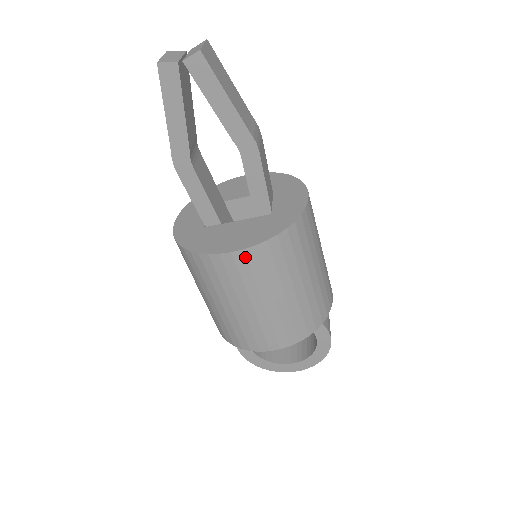
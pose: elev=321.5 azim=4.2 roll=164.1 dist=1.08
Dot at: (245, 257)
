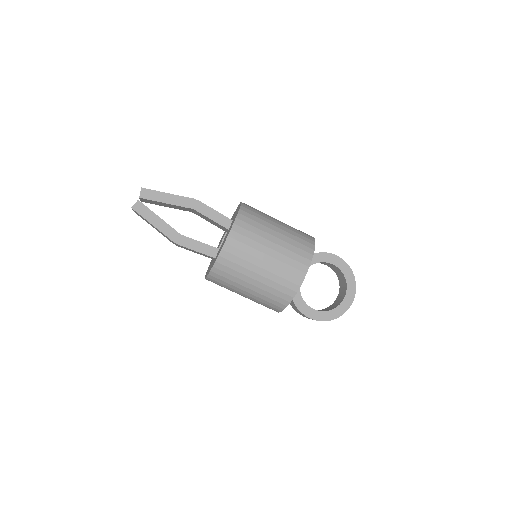
Dot at: (236, 232)
